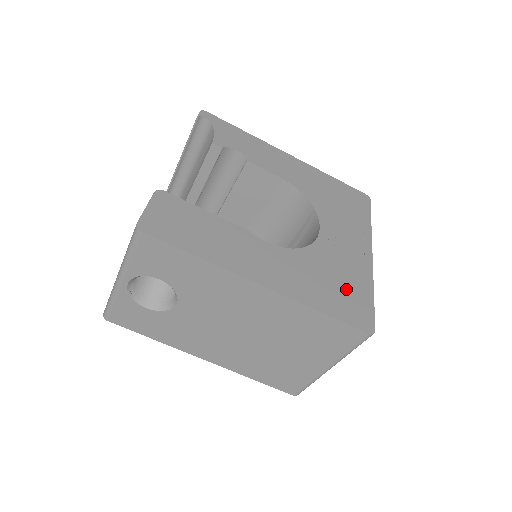
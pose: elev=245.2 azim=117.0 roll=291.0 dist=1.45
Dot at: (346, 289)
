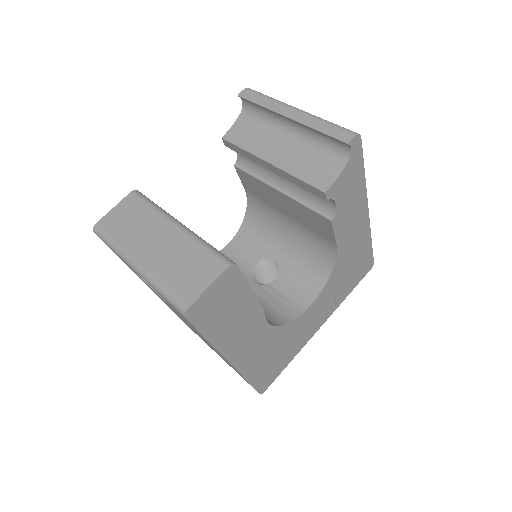
Dot at: (278, 360)
